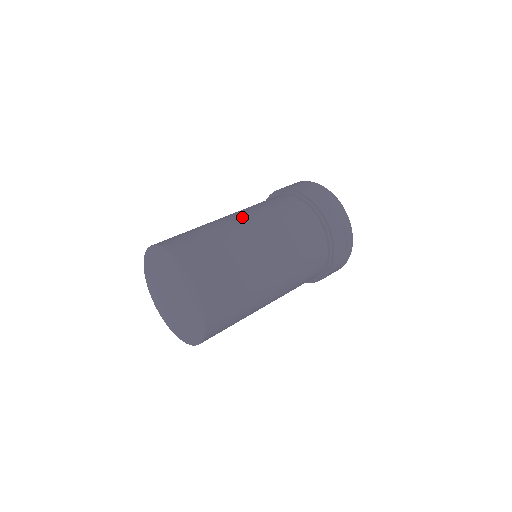
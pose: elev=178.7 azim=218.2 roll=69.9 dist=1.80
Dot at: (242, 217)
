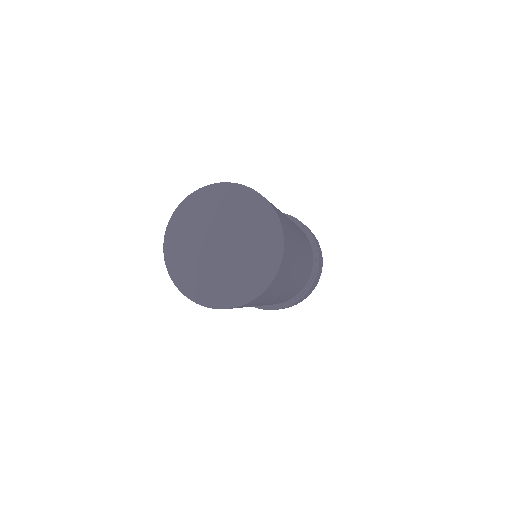
Dot at: occluded
